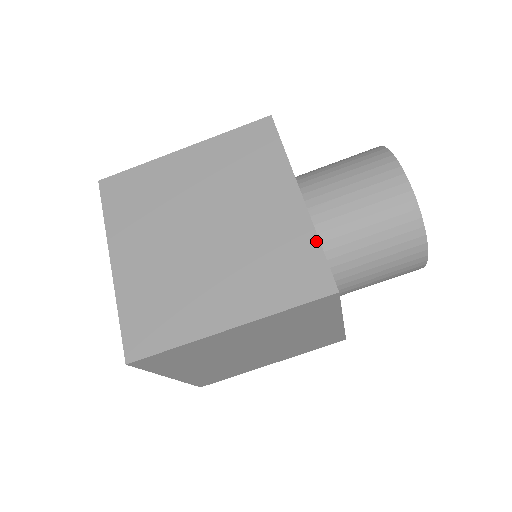
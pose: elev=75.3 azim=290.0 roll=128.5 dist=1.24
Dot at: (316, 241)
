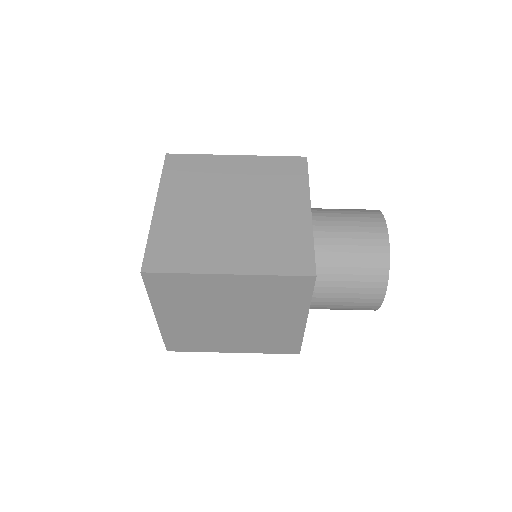
Dot at: (311, 240)
